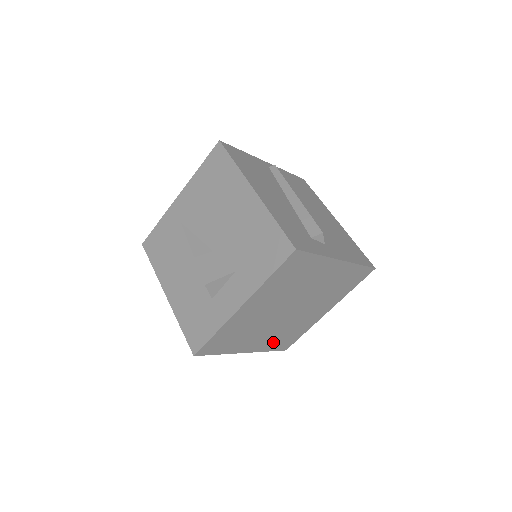
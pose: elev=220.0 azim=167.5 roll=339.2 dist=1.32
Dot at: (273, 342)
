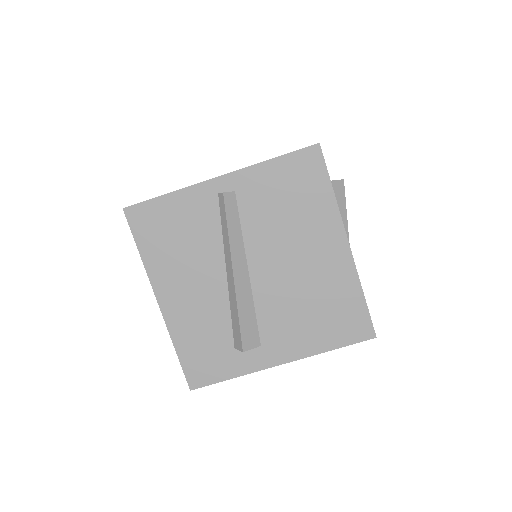
Dot at: occluded
